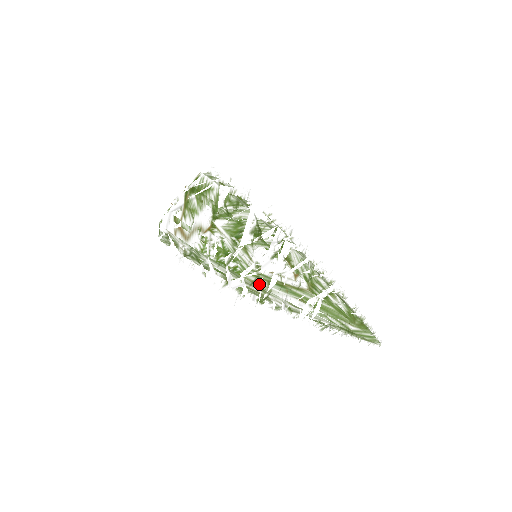
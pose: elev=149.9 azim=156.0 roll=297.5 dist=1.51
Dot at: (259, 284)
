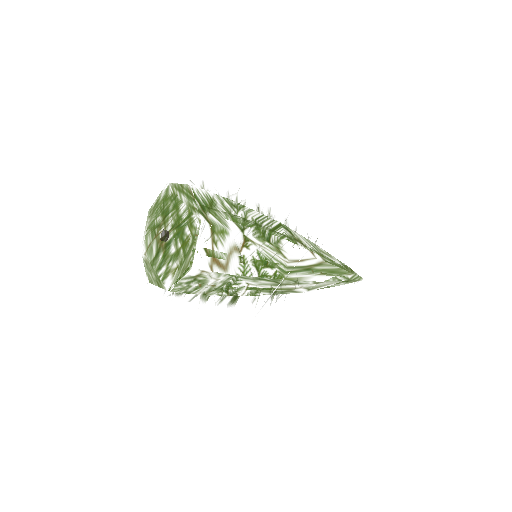
Dot at: (297, 278)
